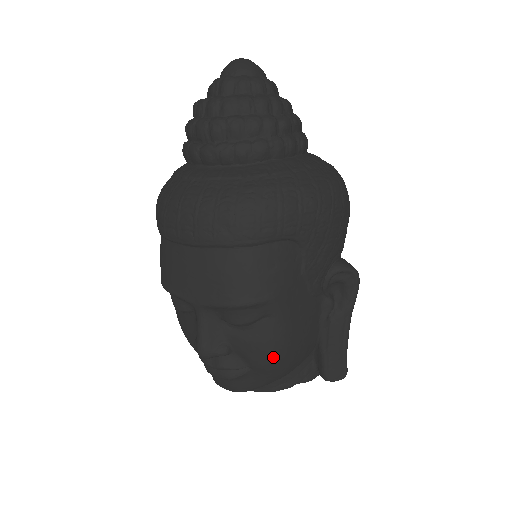
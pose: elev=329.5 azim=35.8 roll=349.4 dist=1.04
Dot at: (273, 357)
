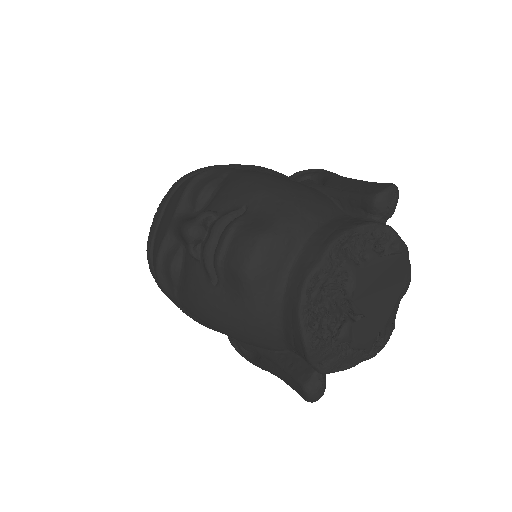
Dot at: (254, 182)
